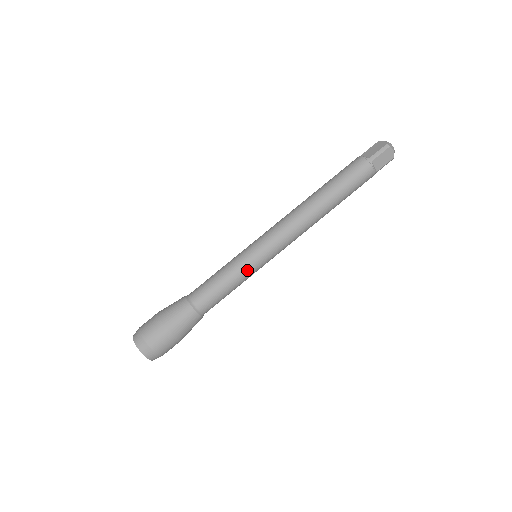
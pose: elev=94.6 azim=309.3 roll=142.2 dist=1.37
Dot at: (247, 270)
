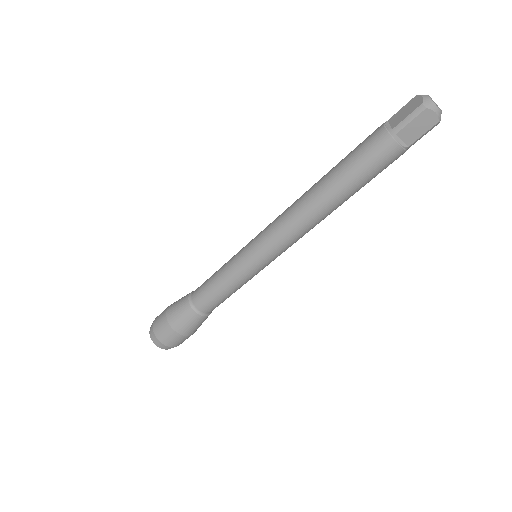
Dot at: occluded
